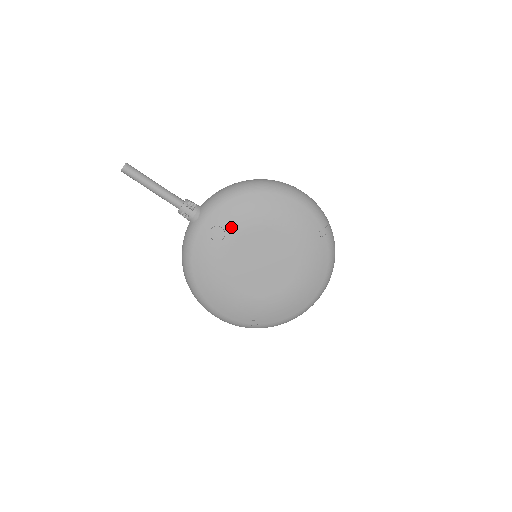
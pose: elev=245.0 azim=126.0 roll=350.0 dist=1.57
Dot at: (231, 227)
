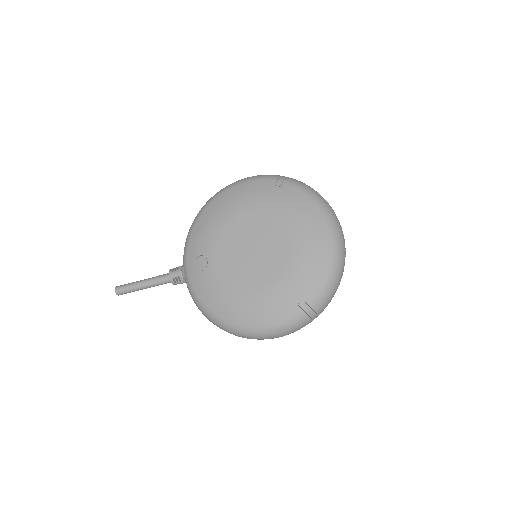
Dot at: (205, 248)
